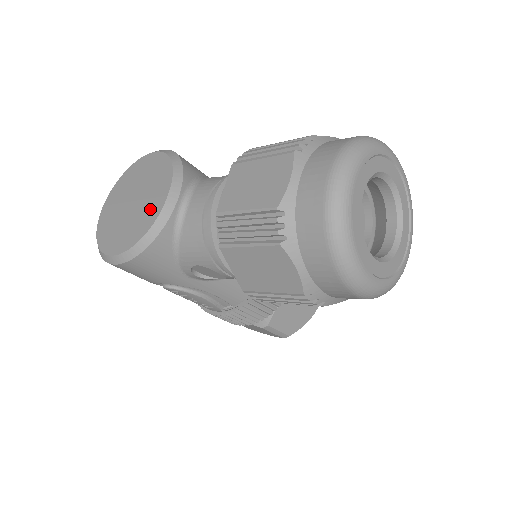
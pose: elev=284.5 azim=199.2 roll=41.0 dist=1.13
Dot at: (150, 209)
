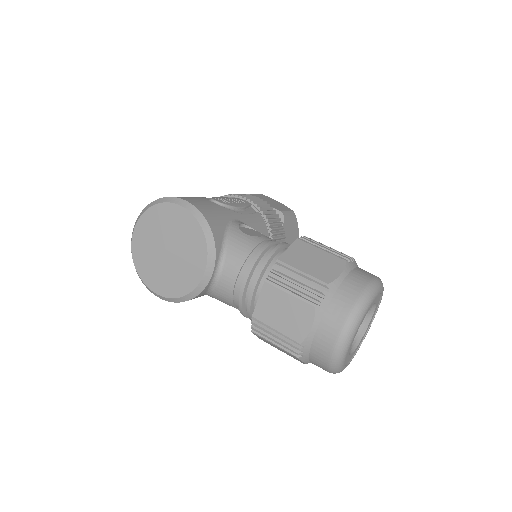
Dot at: (189, 273)
